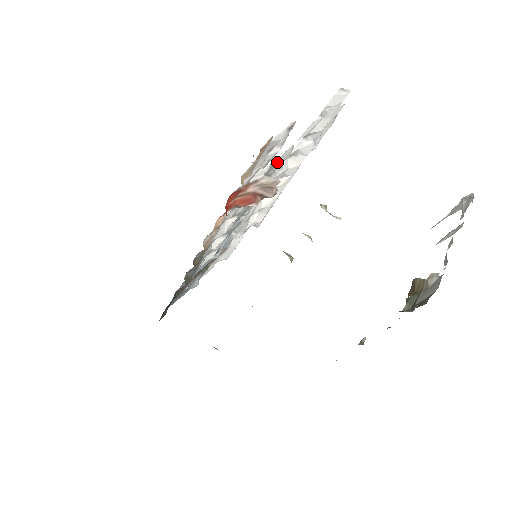
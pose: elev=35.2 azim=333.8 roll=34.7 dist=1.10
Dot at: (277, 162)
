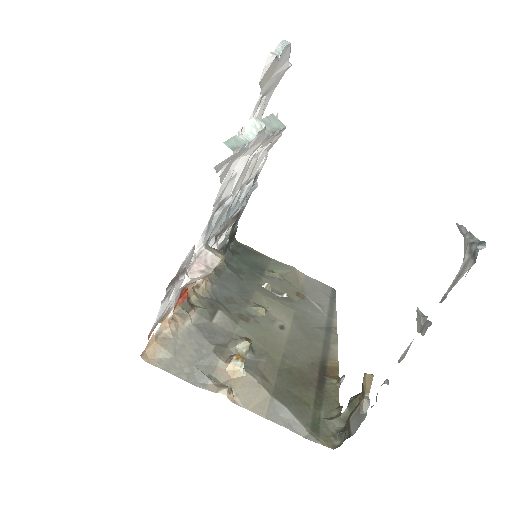
Dot at: (215, 205)
